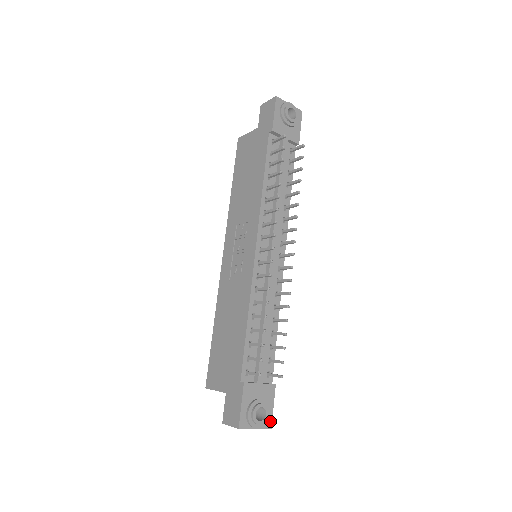
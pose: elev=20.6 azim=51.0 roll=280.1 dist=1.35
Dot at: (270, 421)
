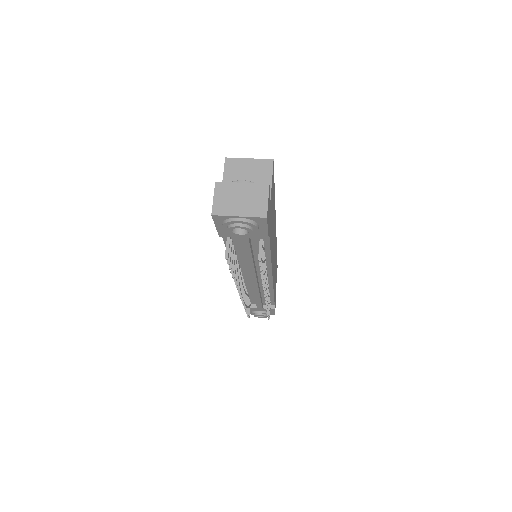
Dot at: (273, 314)
